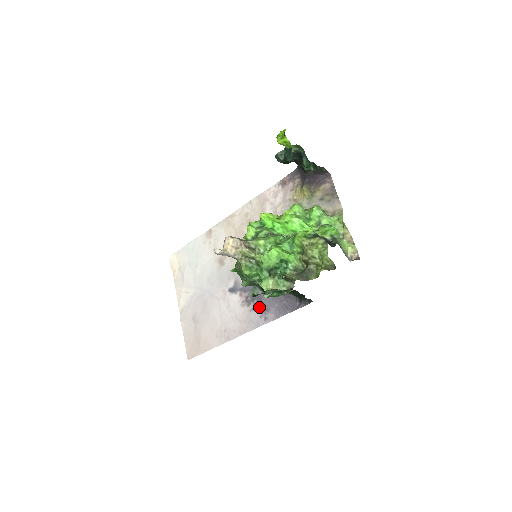
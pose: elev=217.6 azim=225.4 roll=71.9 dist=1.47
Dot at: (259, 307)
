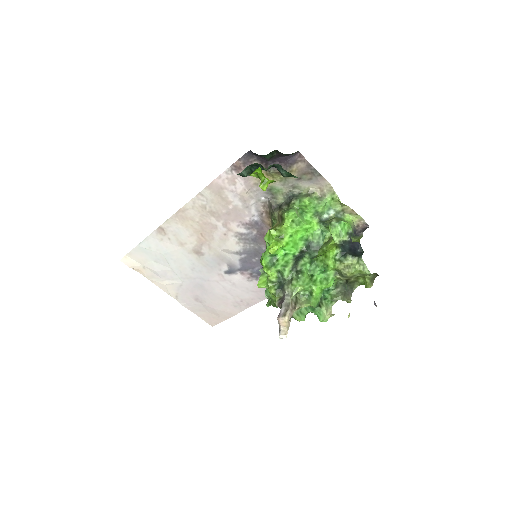
Dot at: occluded
